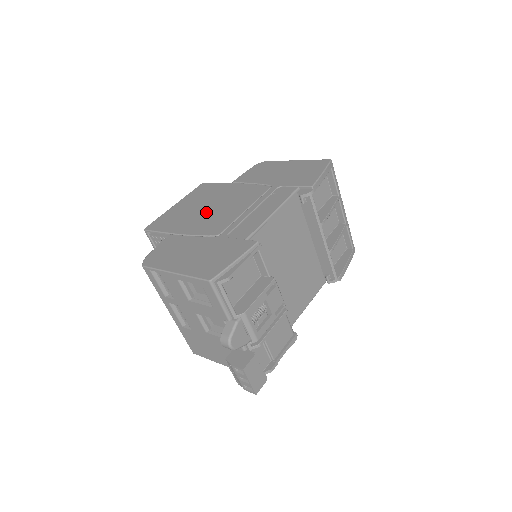
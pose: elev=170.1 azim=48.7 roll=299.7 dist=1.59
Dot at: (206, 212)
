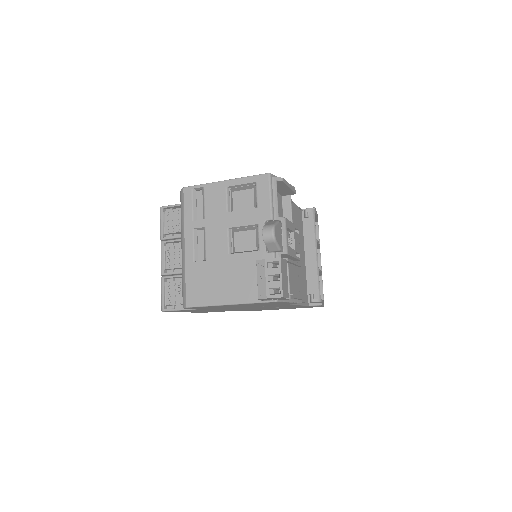
Dot at: occluded
